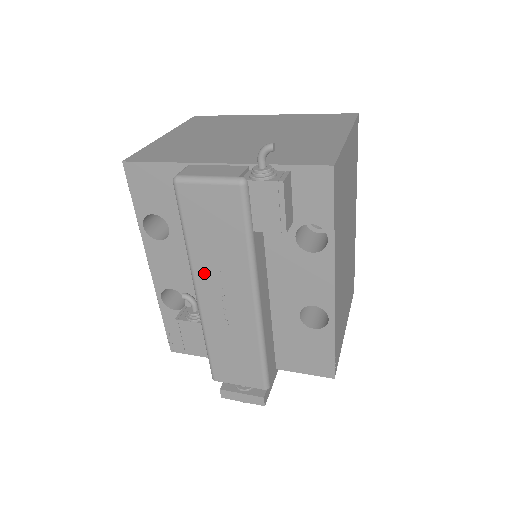
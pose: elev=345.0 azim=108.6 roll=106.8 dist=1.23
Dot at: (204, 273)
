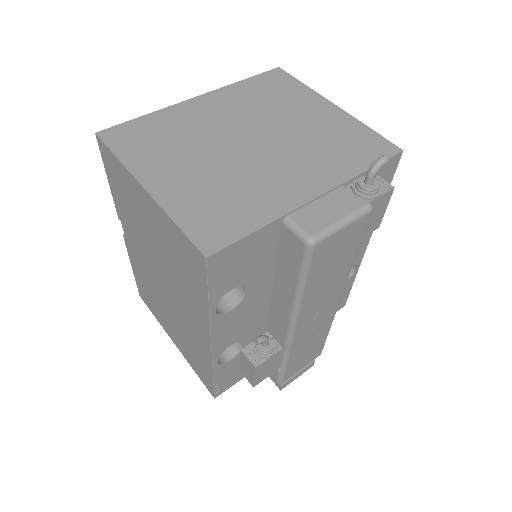
Dot at: (309, 307)
